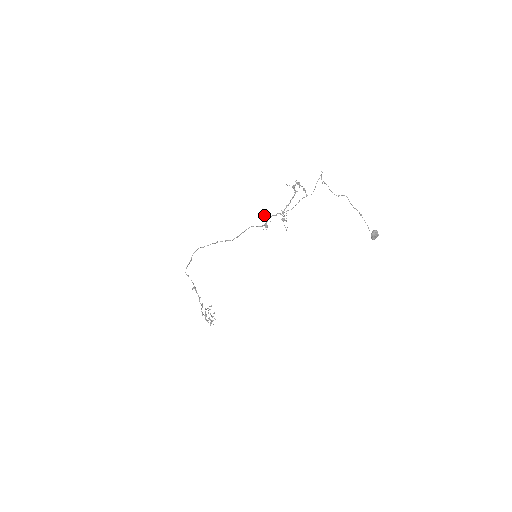
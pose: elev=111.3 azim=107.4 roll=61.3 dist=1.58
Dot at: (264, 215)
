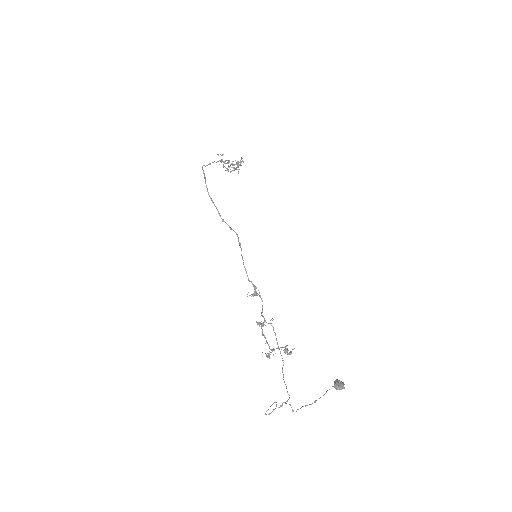
Dot at: (256, 293)
